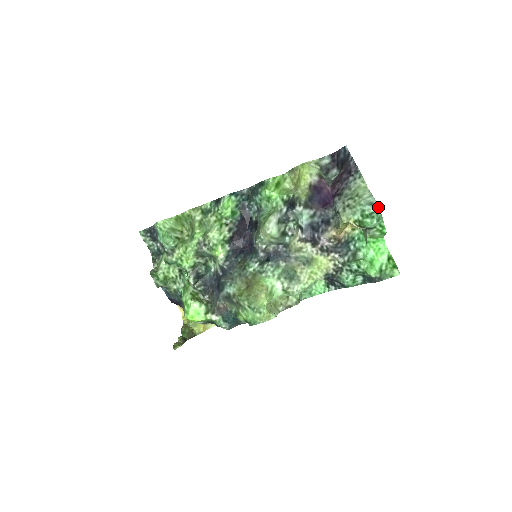
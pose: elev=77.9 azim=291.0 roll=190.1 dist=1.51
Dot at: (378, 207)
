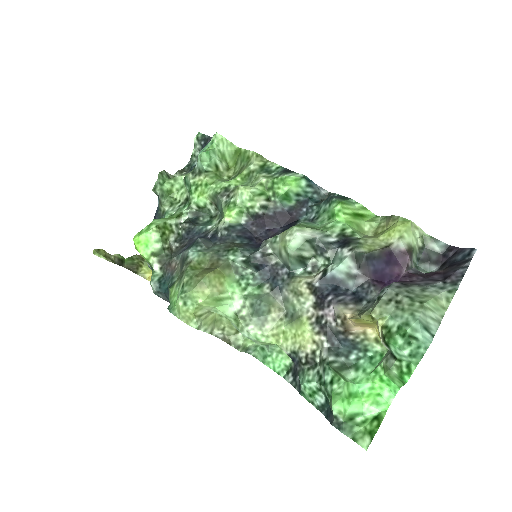
Dot at: (430, 340)
